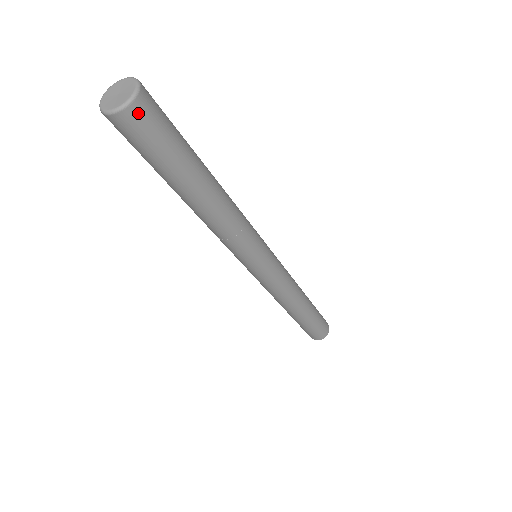
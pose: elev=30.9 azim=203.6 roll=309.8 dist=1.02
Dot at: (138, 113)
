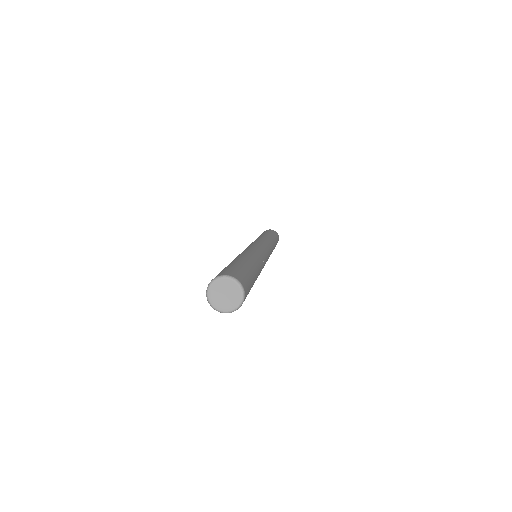
Dot at: occluded
